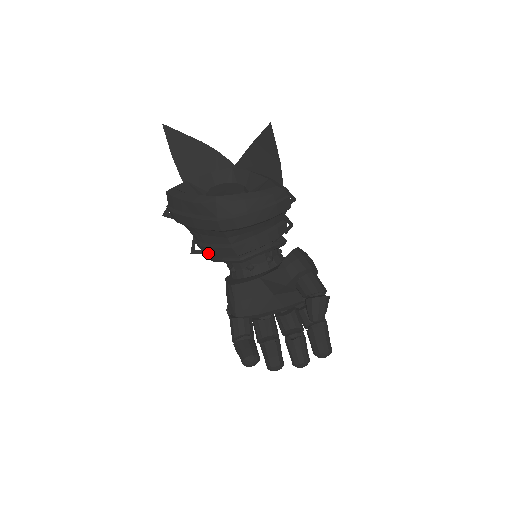
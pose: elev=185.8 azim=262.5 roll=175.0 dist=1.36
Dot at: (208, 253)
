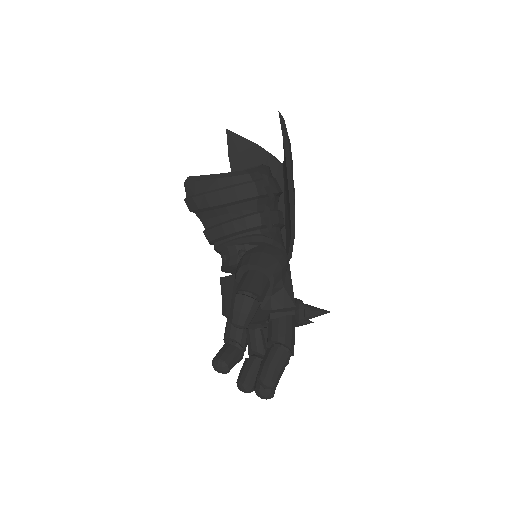
Dot at: occluded
